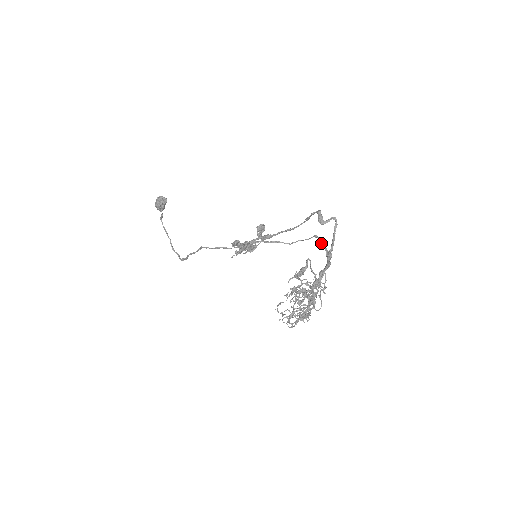
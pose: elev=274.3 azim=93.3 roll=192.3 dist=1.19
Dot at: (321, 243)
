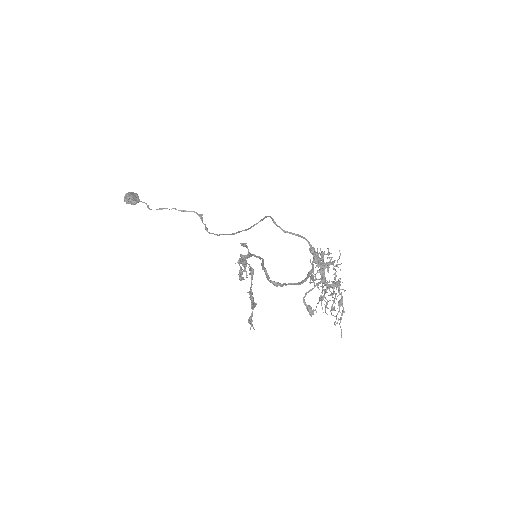
Dot at: occluded
